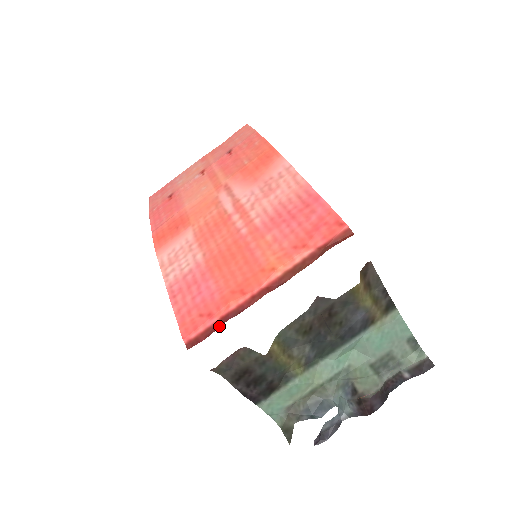
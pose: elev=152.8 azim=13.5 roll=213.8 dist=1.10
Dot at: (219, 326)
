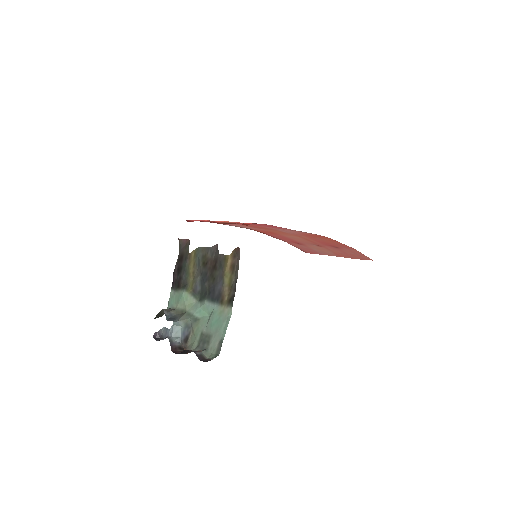
Dot at: occluded
